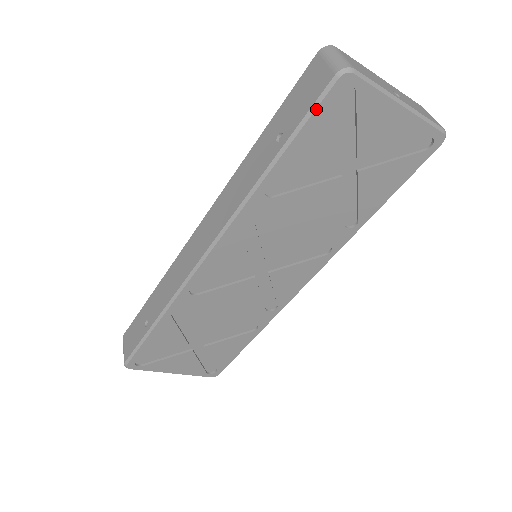
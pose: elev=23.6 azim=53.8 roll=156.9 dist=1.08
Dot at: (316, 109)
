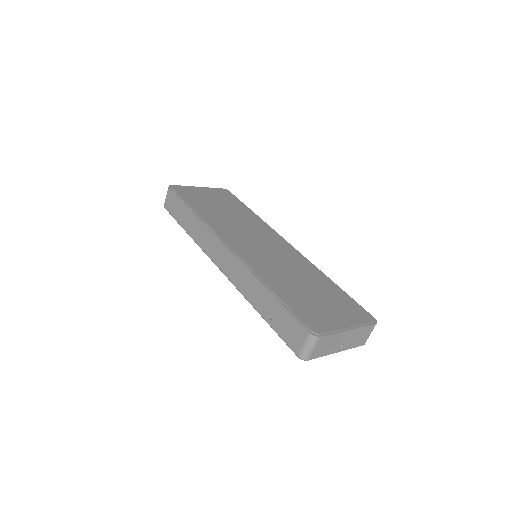
Dot at: occluded
